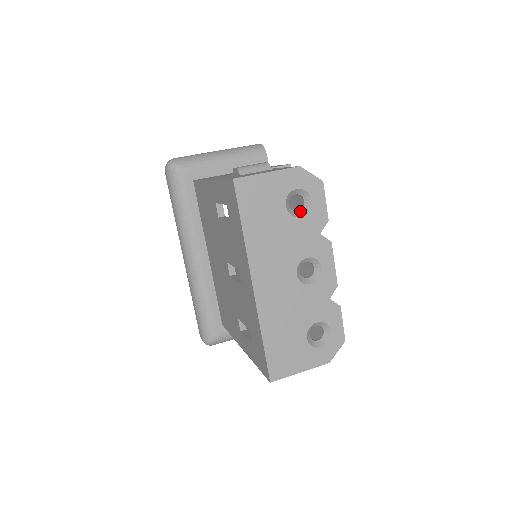
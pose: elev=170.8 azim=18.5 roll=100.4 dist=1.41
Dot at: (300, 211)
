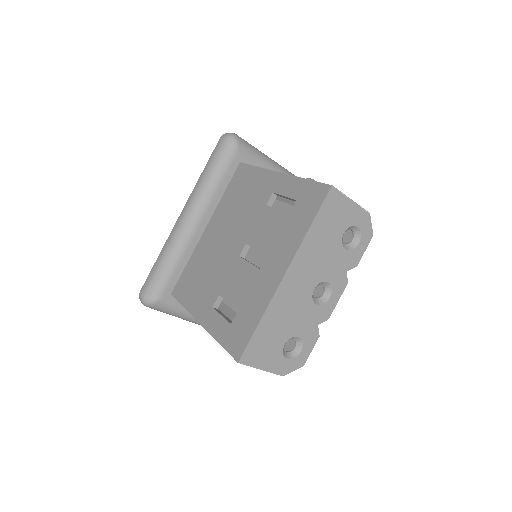
Dot at: (346, 244)
